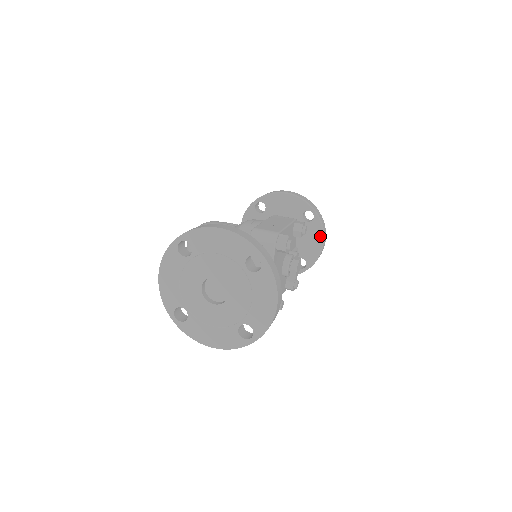
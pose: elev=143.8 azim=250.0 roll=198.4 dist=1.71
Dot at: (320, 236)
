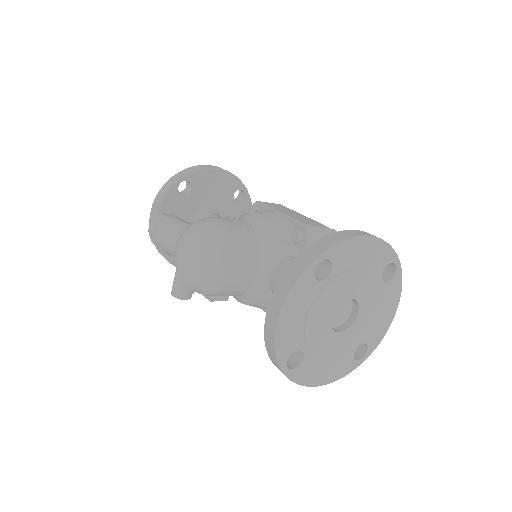
Dot at: occluded
